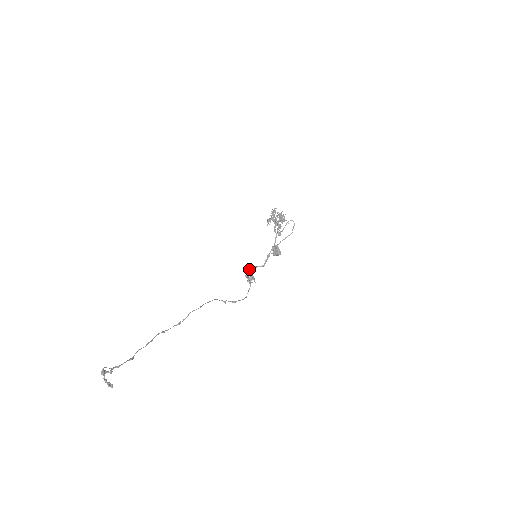
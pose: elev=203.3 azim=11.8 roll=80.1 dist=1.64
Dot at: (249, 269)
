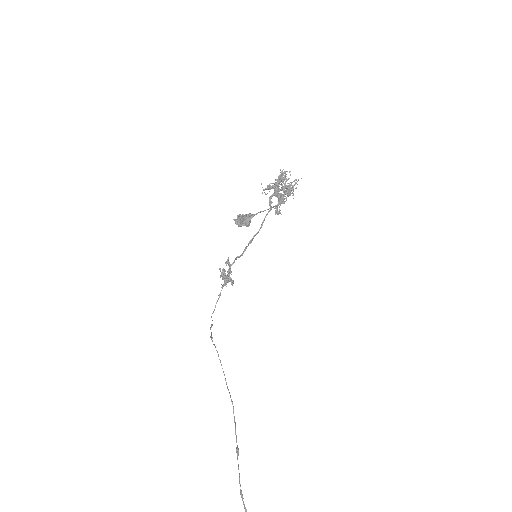
Dot at: (229, 266)
